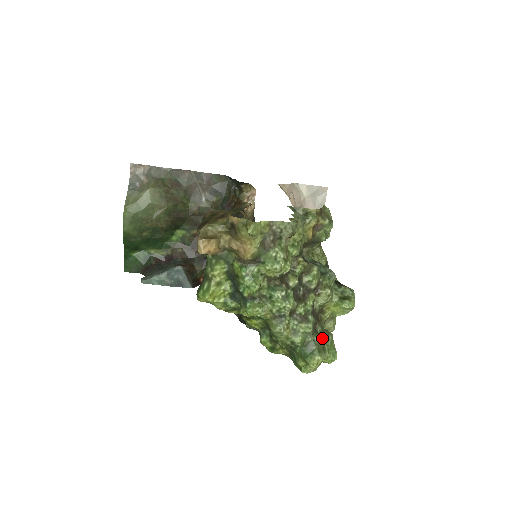
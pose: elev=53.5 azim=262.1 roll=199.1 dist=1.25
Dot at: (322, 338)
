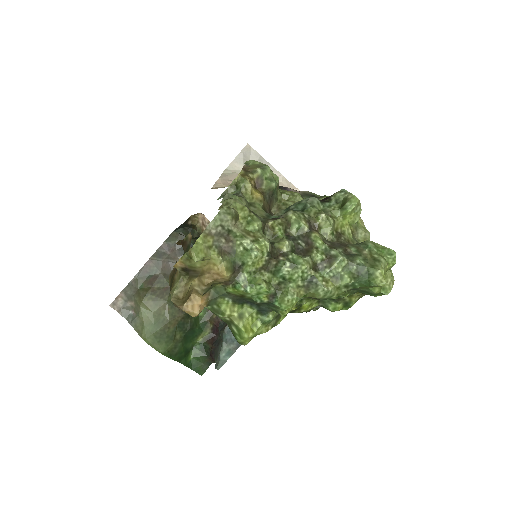
Dot at: (364, 254)
